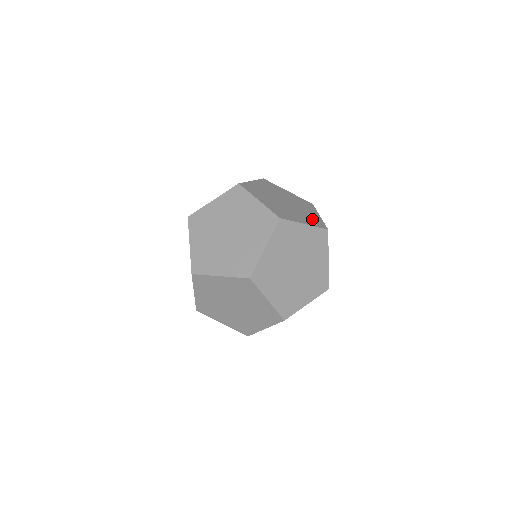
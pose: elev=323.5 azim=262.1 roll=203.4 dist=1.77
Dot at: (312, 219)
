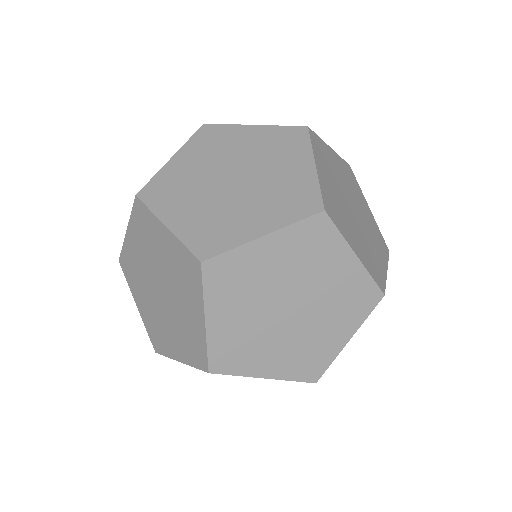
Dot at: (307, 358)
